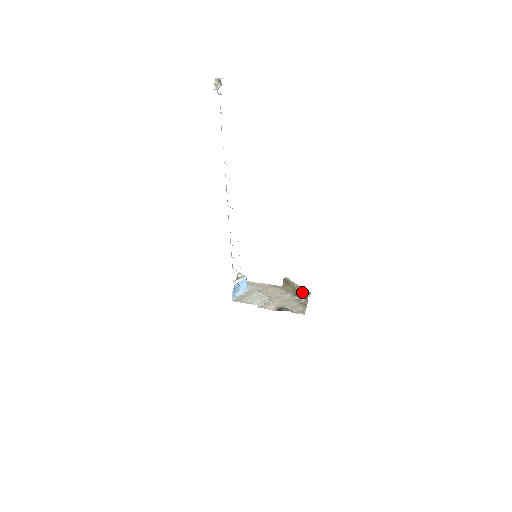
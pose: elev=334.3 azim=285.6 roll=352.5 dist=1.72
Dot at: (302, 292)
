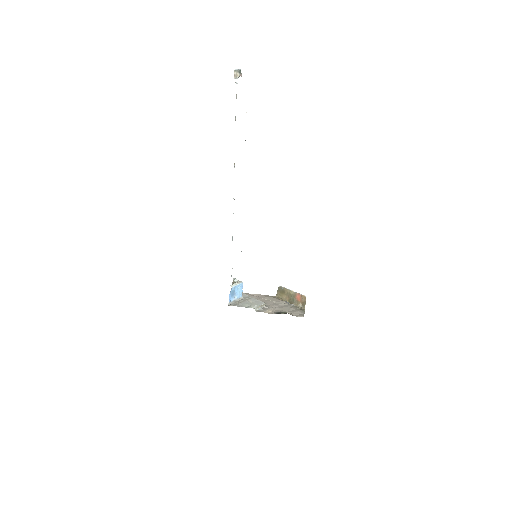
Dot at: (298, 298)
